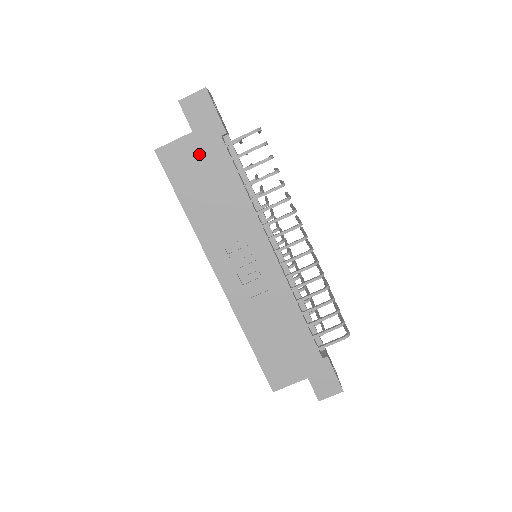
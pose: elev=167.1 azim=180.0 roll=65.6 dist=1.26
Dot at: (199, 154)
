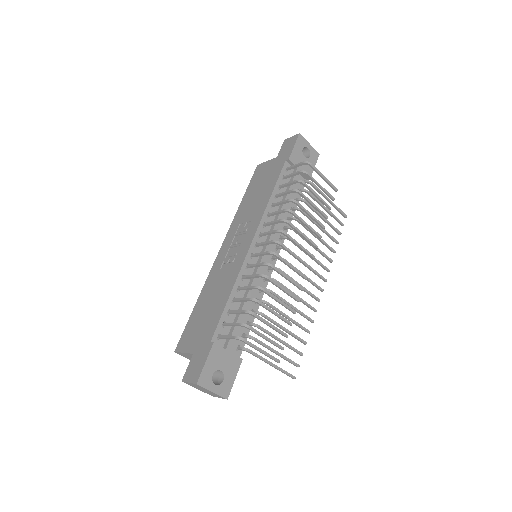
Dot at: (270, 170)
